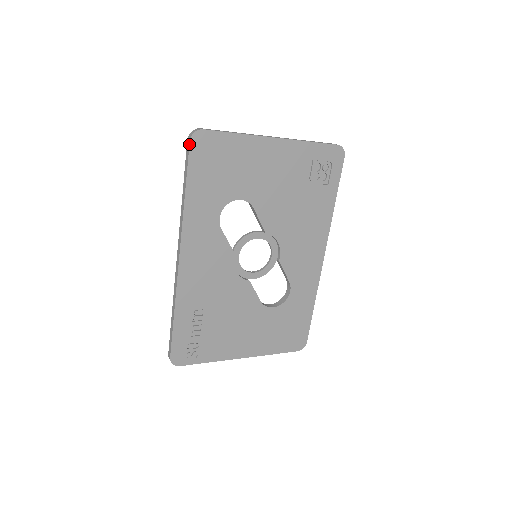
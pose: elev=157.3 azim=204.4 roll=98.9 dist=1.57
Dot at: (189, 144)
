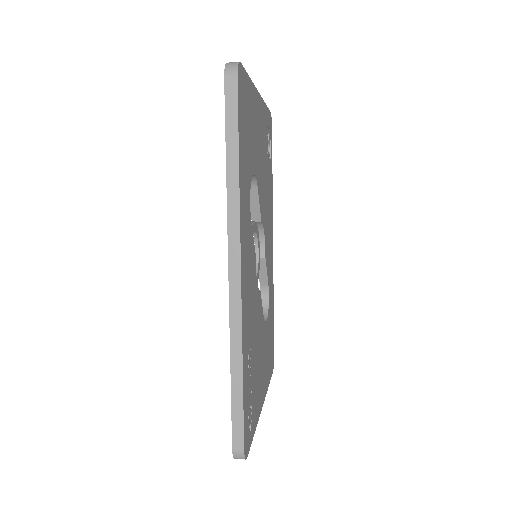
Dot at: (237, 82)
